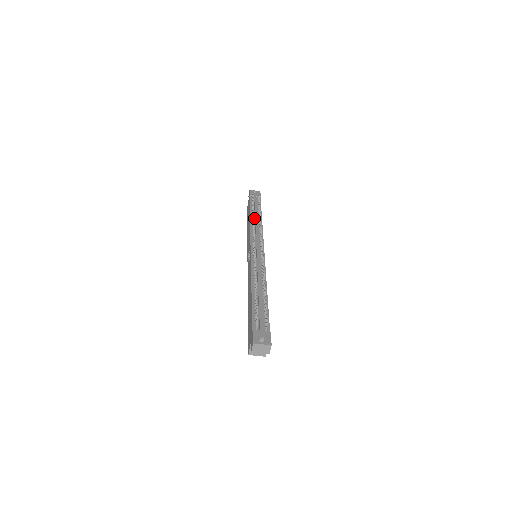
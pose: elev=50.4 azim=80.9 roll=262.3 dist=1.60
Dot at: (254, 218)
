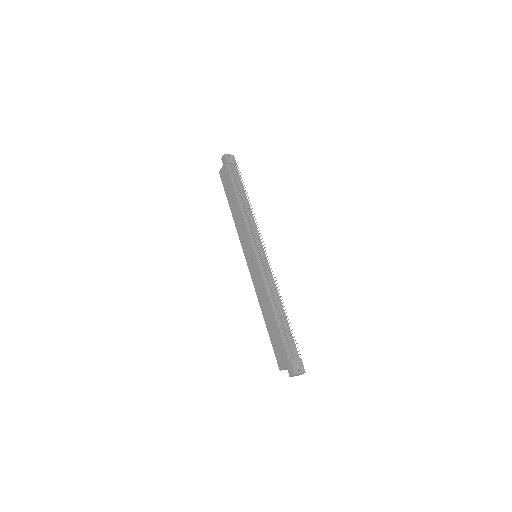
Dot at: (243, 204)
